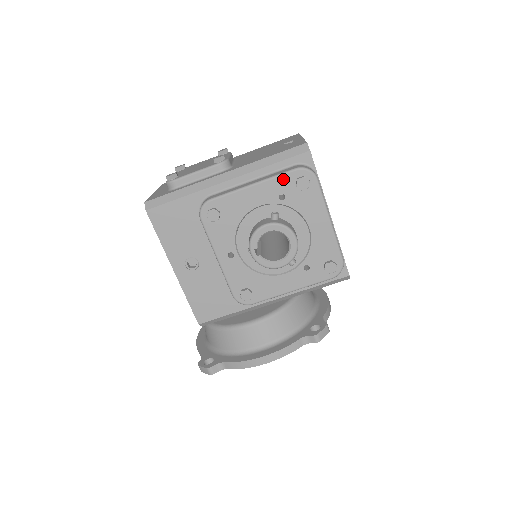
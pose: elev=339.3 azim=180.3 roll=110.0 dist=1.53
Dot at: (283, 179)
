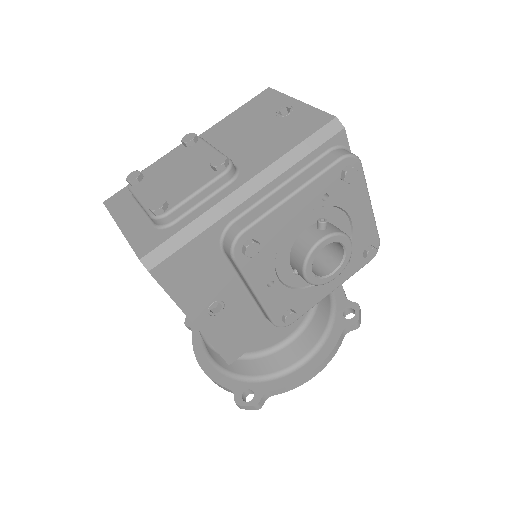
Dot at: (327, 176)
